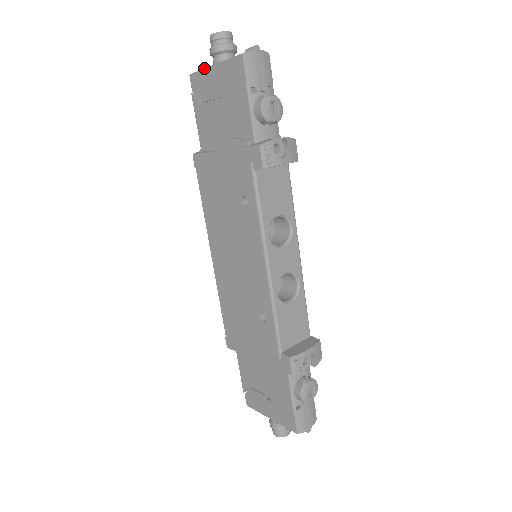
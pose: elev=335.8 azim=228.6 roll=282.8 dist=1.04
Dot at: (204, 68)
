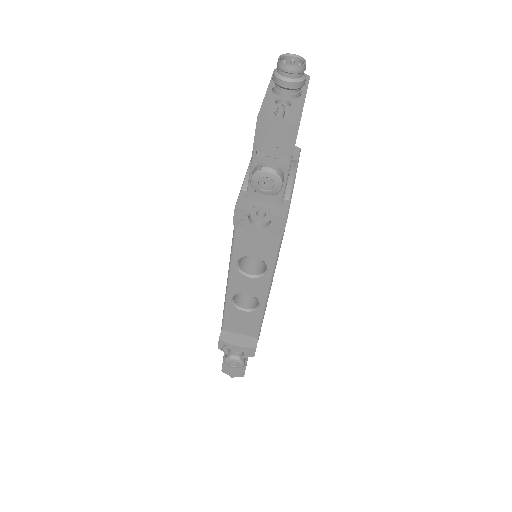
Dot at: (271, 81)
